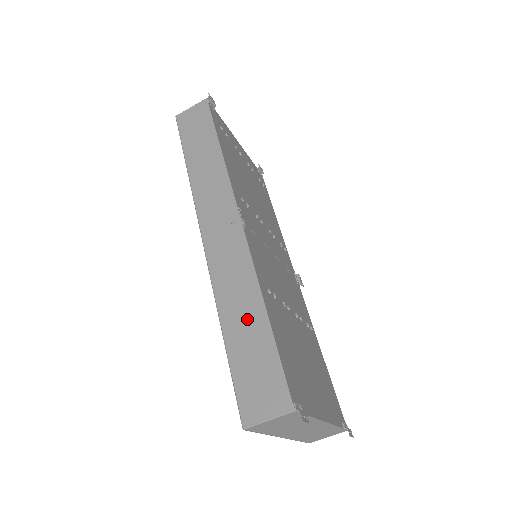
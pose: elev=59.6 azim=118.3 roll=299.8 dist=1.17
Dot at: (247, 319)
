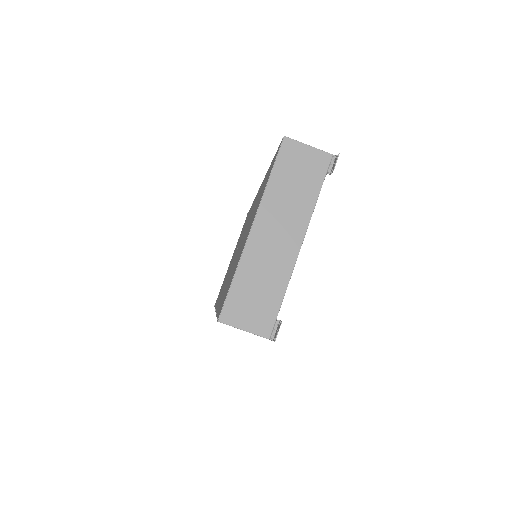
Dot at: occluded
